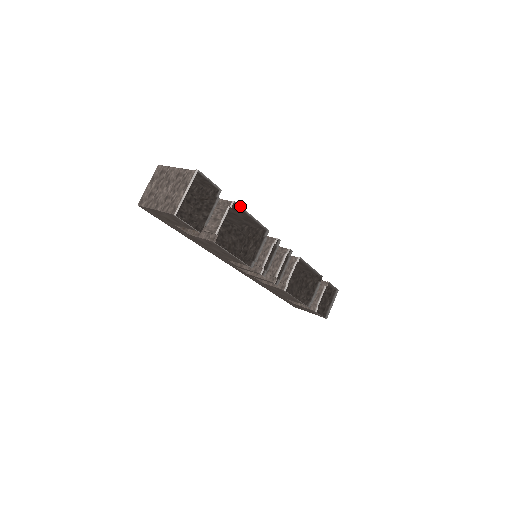
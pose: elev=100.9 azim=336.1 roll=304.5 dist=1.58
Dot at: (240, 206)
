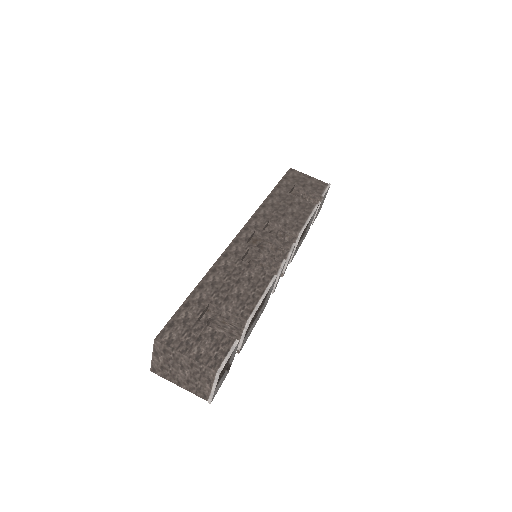
Dot at: (253, 313)
